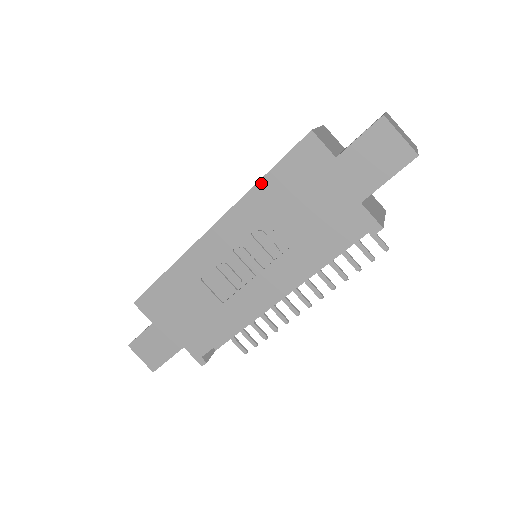
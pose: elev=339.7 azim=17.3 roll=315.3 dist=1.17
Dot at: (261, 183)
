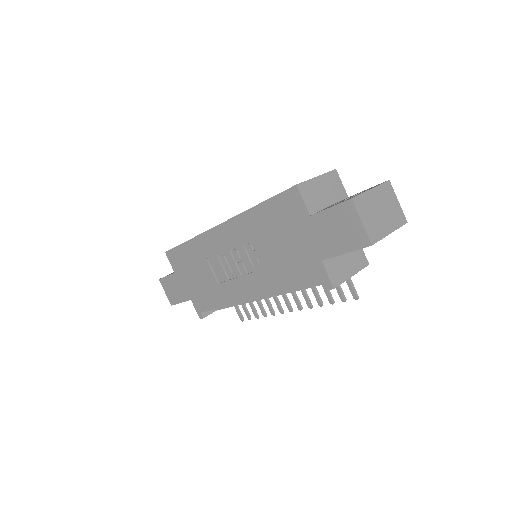
Dot at: (255, 209)
